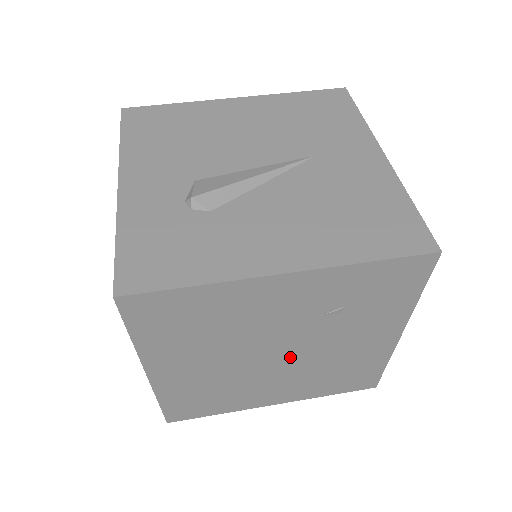
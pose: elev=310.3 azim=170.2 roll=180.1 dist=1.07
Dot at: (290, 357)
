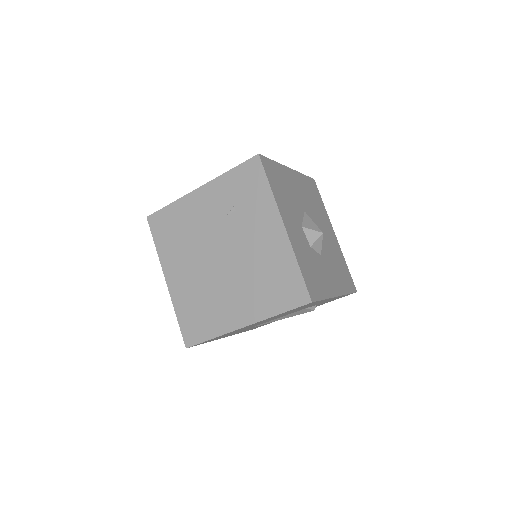
Dot at: (229, 259)
